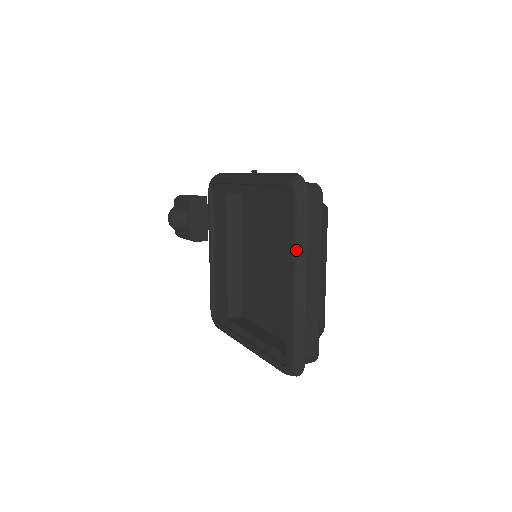
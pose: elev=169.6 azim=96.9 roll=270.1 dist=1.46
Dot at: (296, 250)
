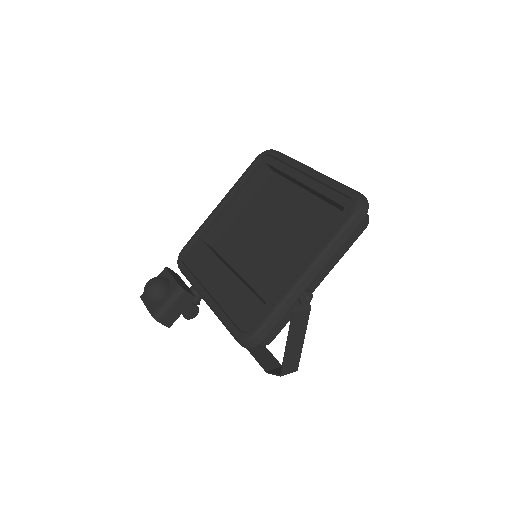
Dot at: (294, 160)
